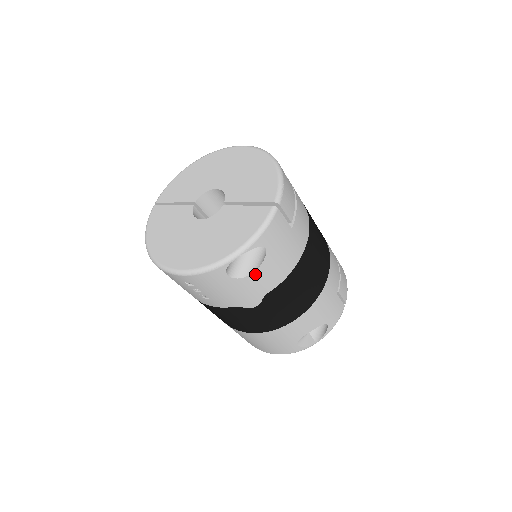
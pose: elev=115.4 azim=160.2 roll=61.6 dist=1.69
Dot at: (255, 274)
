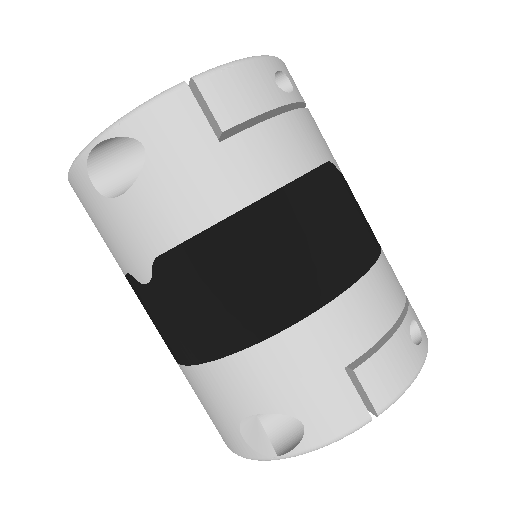
Dot at: (129, 198)
